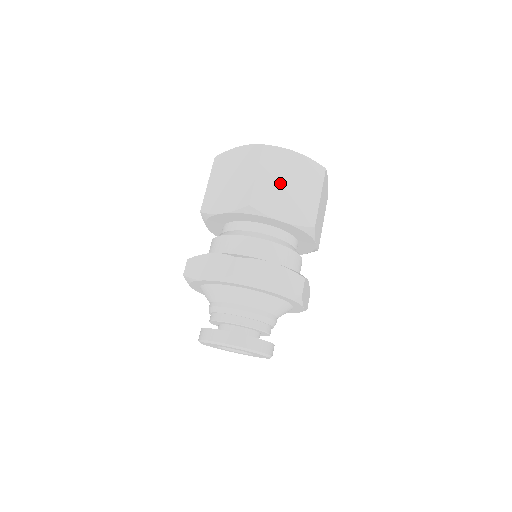
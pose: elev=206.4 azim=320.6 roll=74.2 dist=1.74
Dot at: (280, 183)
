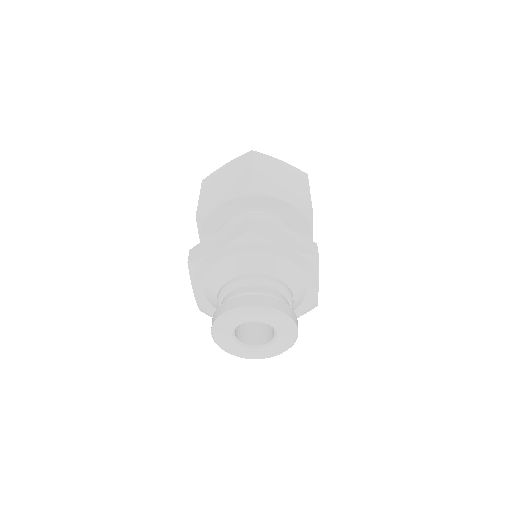
Dot at: (217, 187)
